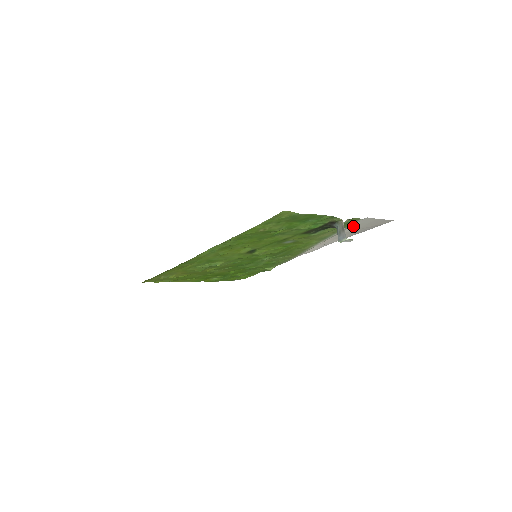
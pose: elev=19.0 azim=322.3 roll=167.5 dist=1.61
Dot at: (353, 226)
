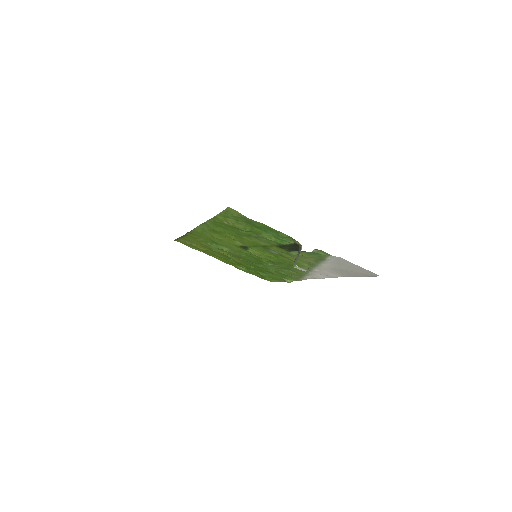
Dot at: (335, 263)
